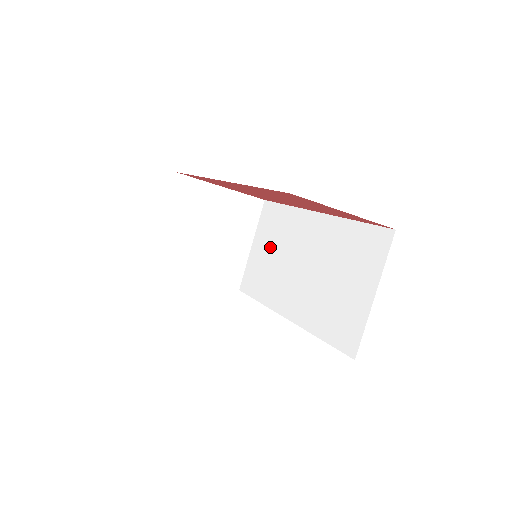
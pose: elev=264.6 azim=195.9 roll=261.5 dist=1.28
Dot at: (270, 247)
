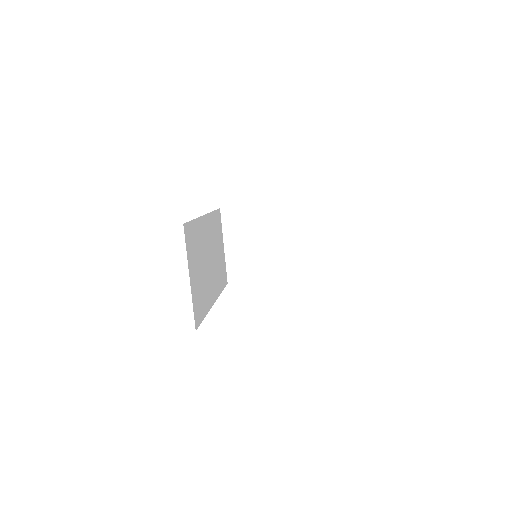
Dot at: occluded
